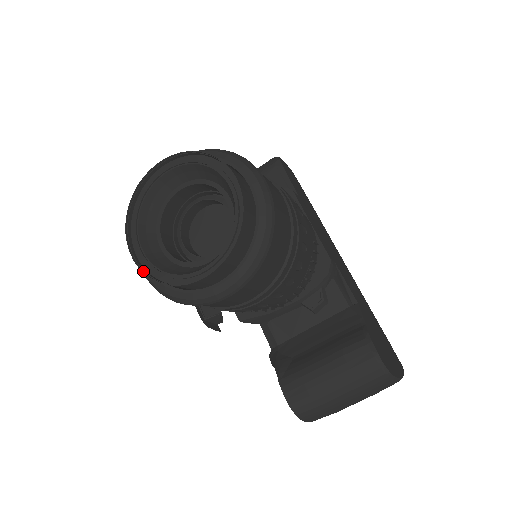
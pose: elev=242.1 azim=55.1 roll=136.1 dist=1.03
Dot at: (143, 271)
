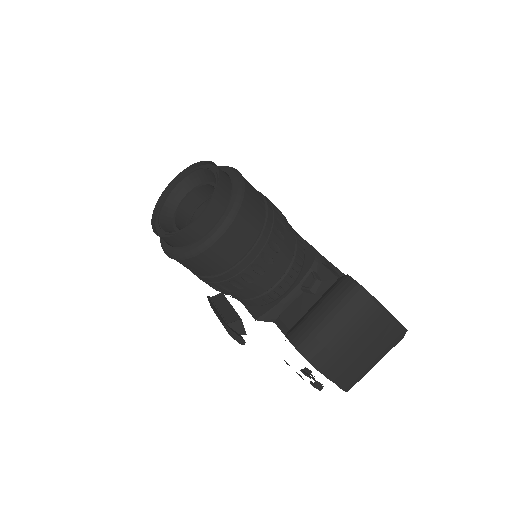
Dot at: (162, 237)
